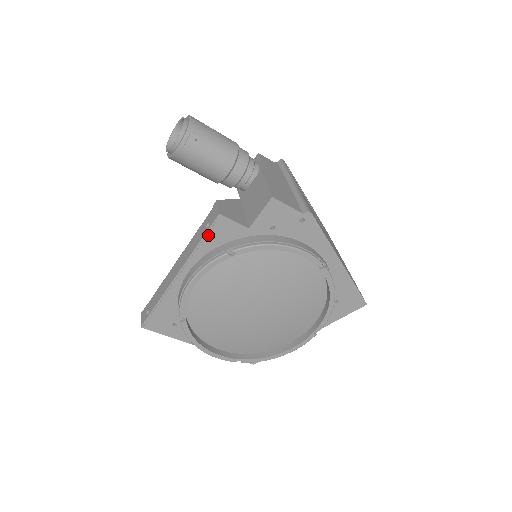
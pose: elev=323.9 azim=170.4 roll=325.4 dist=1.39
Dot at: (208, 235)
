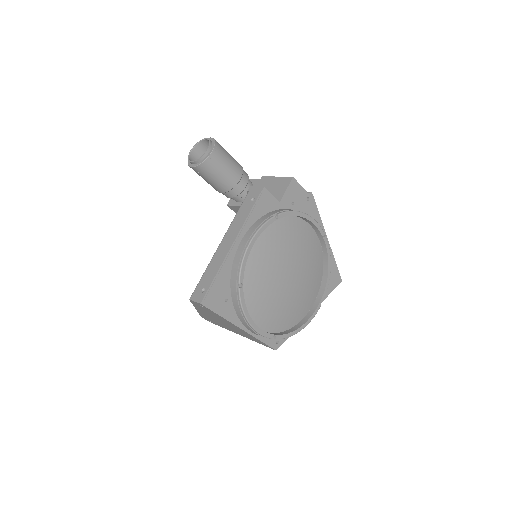
Dot at: (256, 205)
